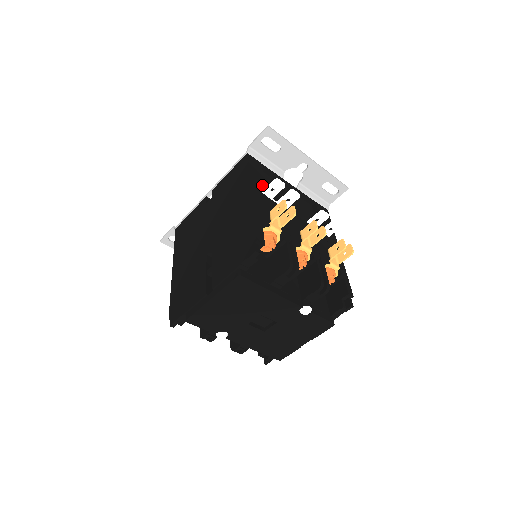
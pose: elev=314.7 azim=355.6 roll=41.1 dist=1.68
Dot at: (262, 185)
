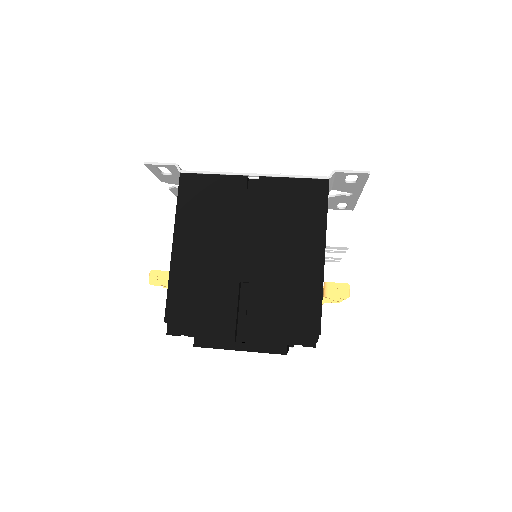
Dot at: occluded
